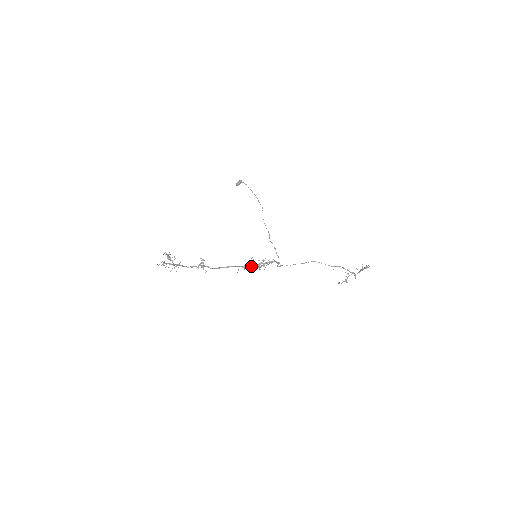
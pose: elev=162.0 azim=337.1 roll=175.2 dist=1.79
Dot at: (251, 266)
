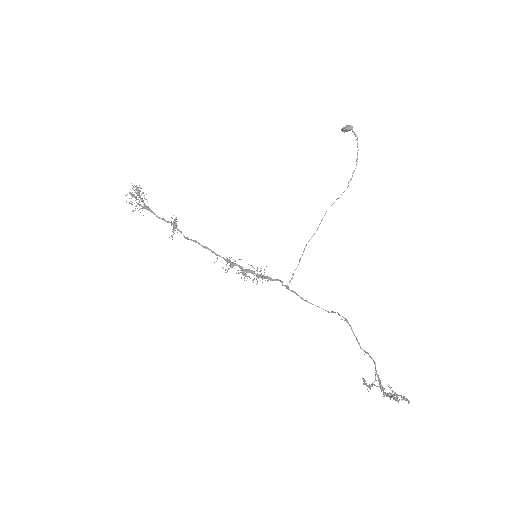
Dot at: (230, 267)
